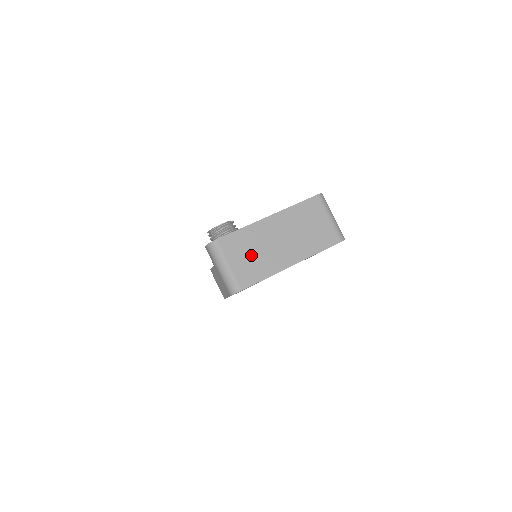
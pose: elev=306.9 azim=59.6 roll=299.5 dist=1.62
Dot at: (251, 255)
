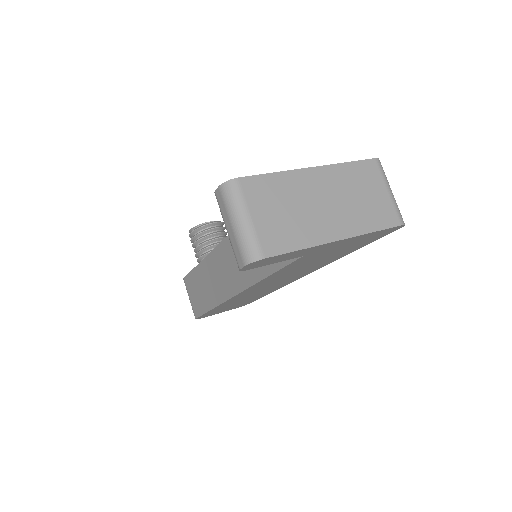
Dot at: (283, 212)
